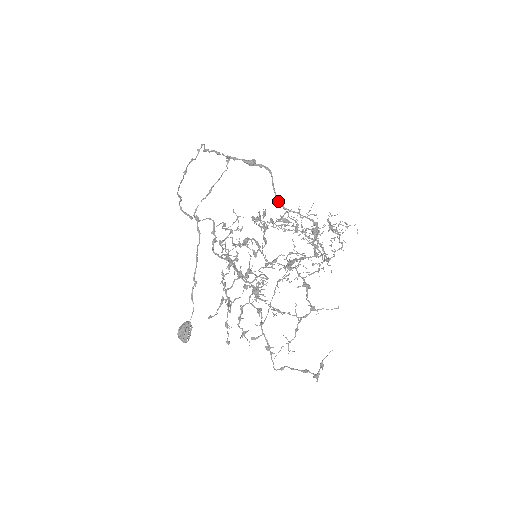
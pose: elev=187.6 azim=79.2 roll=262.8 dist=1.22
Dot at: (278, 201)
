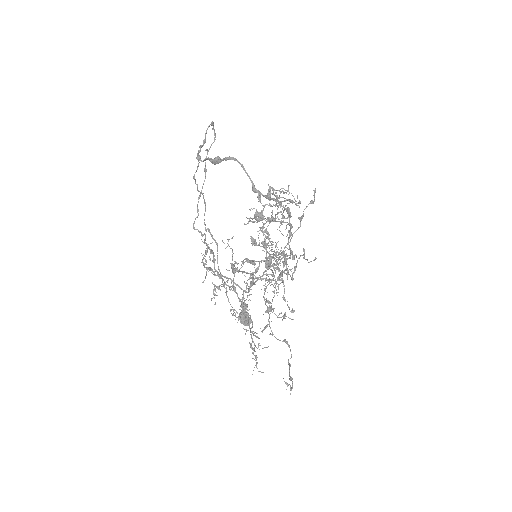
Dot at: (254, 191)
